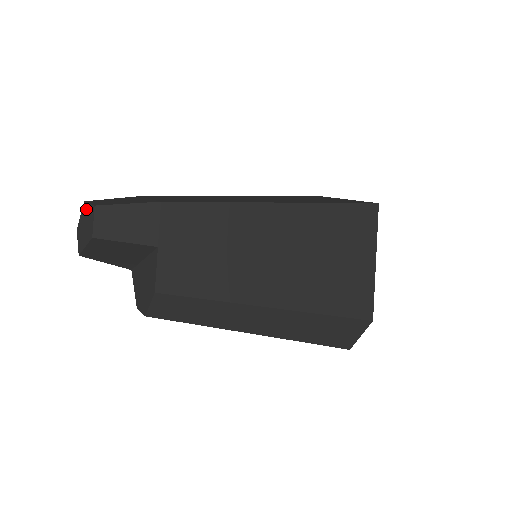
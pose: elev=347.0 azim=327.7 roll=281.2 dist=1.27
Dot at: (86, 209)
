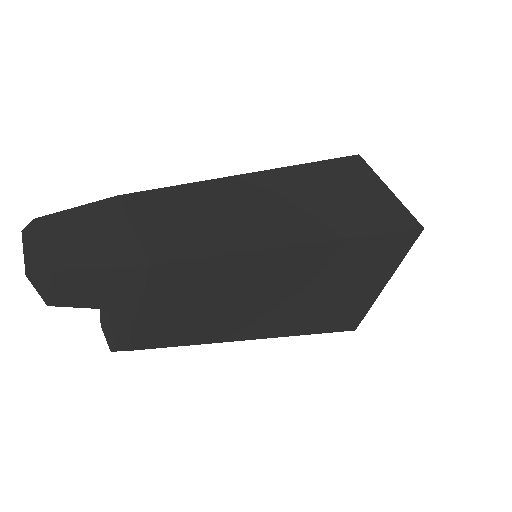
Dot at: (37, 241)
